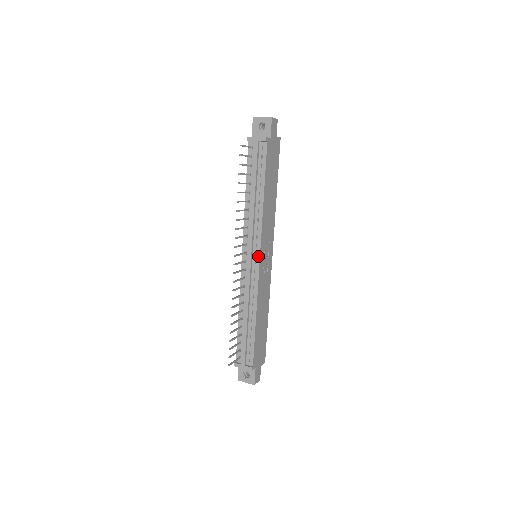
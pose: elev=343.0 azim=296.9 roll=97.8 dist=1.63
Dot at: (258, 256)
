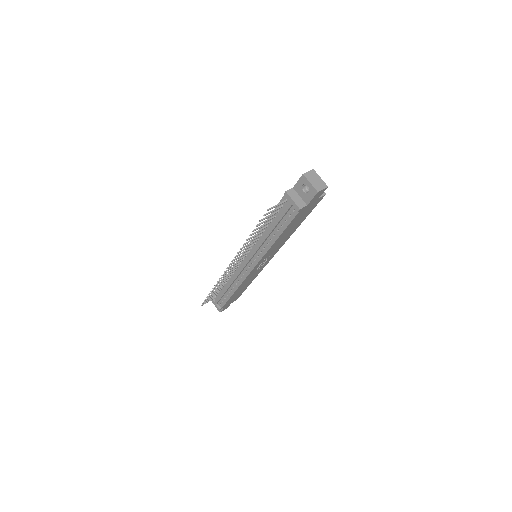
Dot at: (253, 266)
